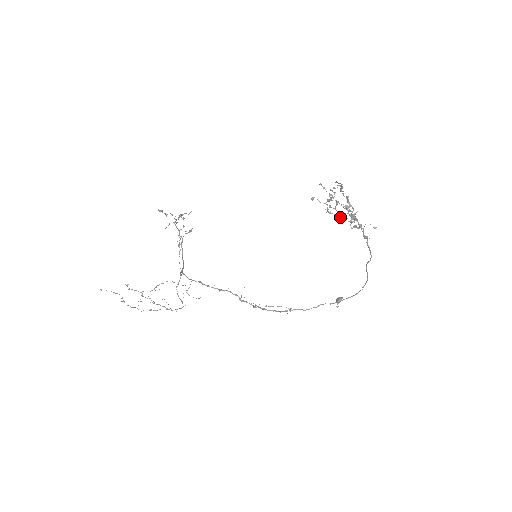
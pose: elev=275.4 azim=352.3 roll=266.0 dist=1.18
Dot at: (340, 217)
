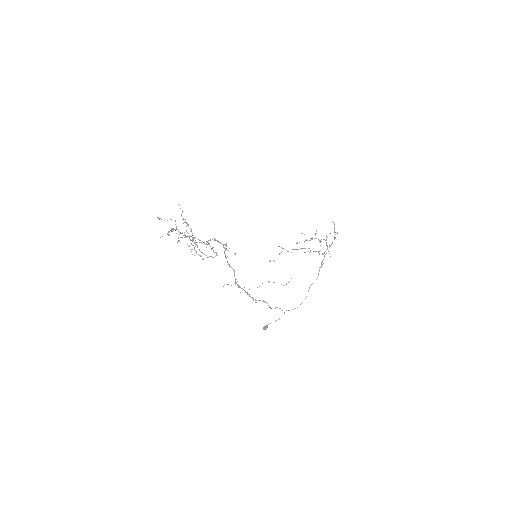
Dot at: (335, 232)
